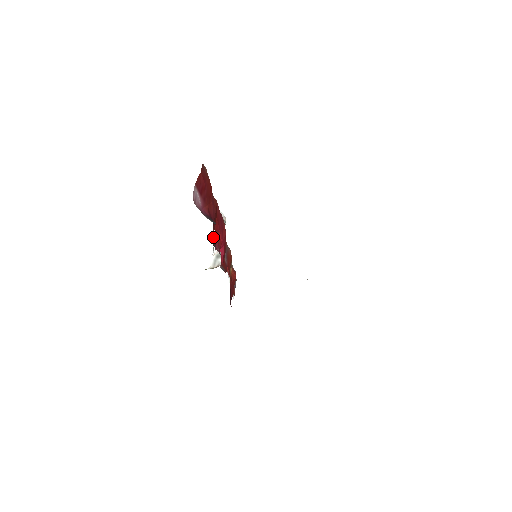
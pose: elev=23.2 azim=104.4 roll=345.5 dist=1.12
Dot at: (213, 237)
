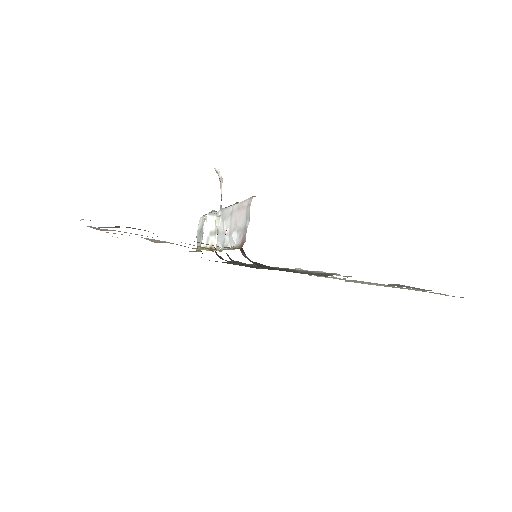
Dot at: (225, 238)
